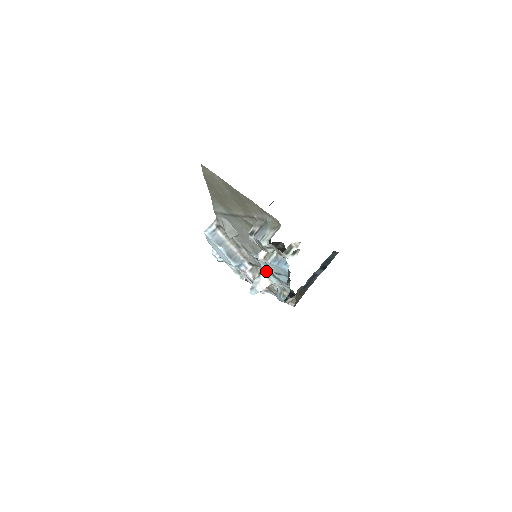
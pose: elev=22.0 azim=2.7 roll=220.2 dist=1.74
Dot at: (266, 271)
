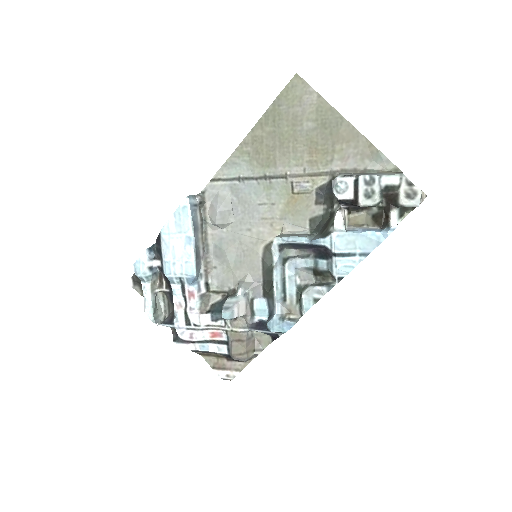
Dot at: (277, 275)
